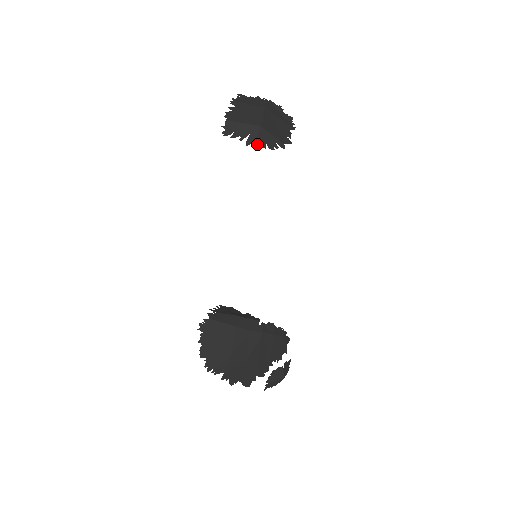
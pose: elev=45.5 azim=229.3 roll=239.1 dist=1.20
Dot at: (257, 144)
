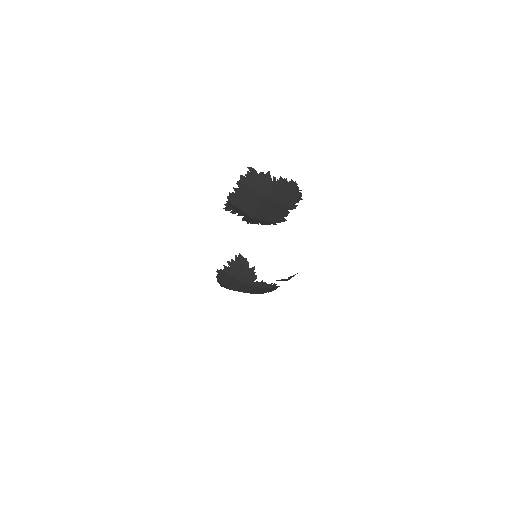
Dot at: (250, 223)
